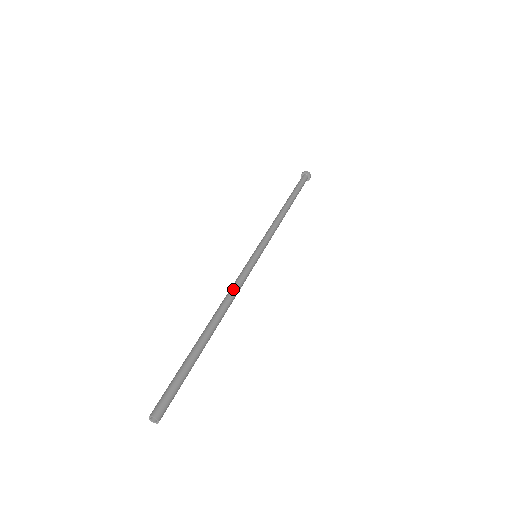
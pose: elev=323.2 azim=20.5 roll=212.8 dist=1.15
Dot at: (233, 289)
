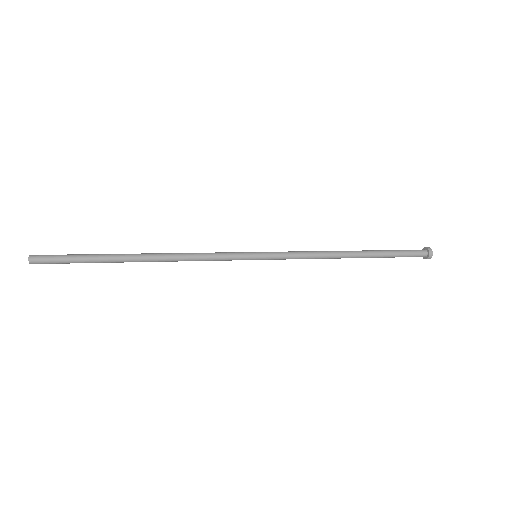
Dot at: (194, 253)
